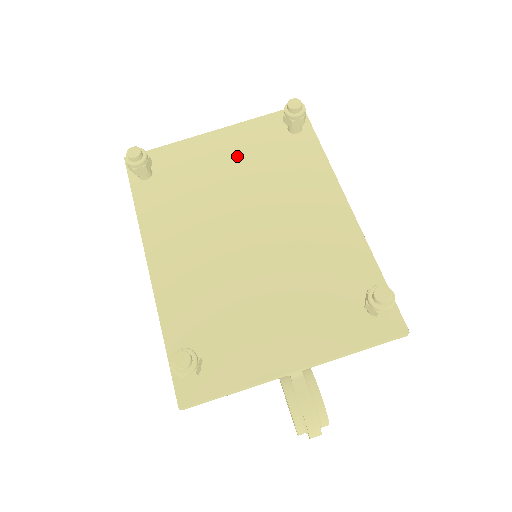
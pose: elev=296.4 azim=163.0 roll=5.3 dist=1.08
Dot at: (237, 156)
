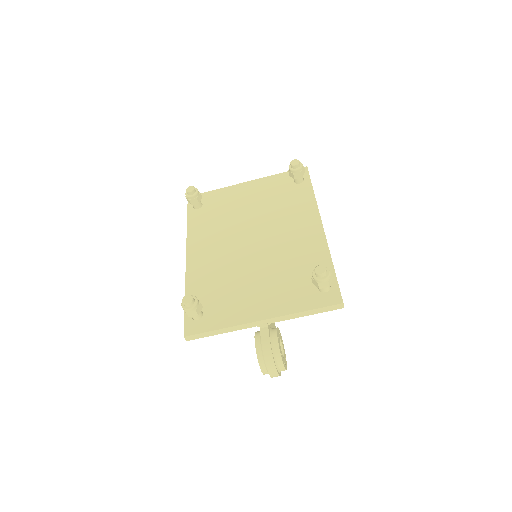
Dot at: (257, 196)
